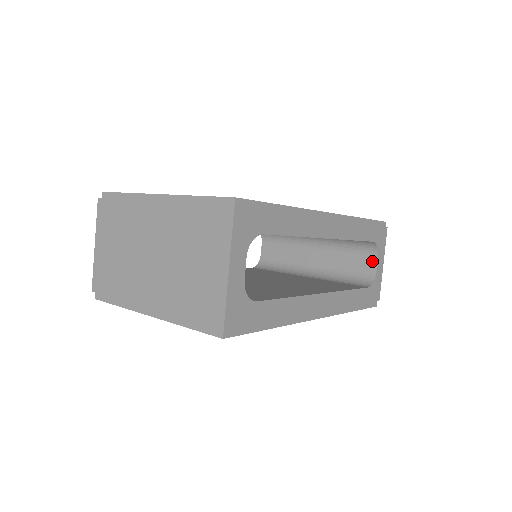
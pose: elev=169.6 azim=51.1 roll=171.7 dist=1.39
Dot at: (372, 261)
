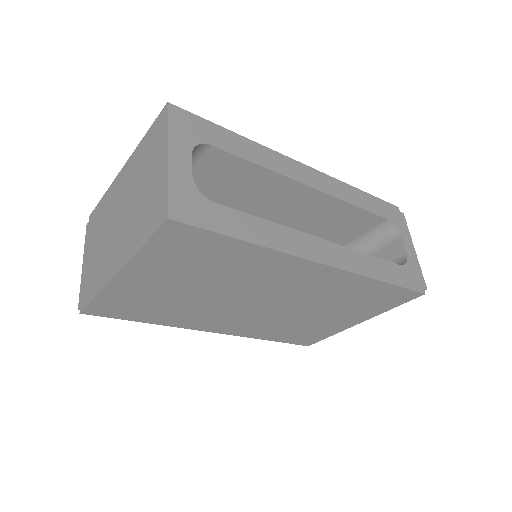
Dot at: (397, 245)
